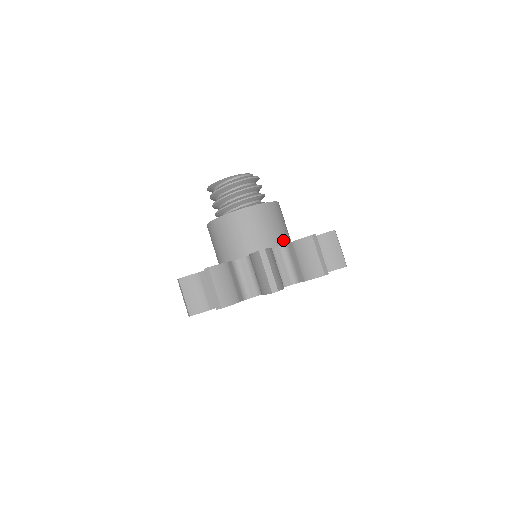
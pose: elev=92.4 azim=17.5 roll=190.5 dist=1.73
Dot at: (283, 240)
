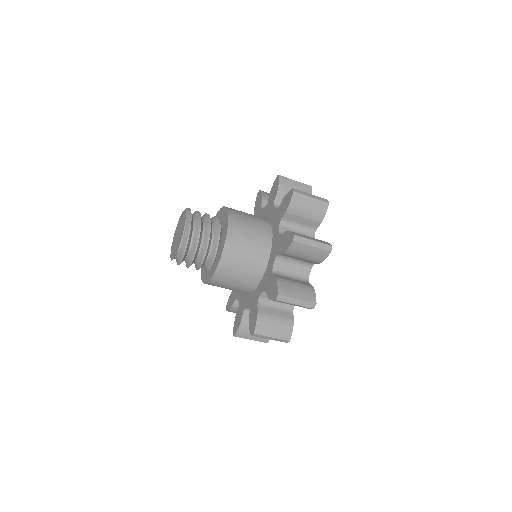
Dot at: (252, 285)
